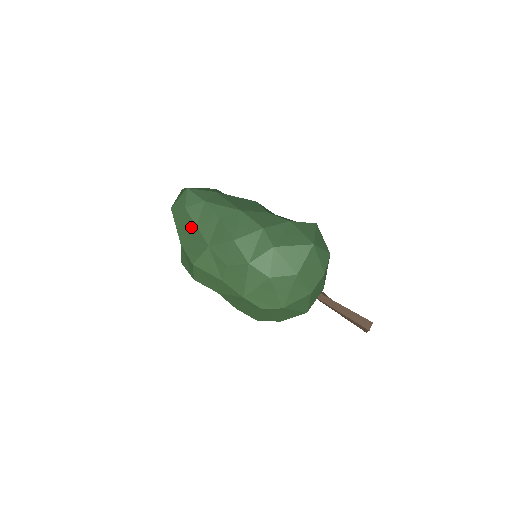
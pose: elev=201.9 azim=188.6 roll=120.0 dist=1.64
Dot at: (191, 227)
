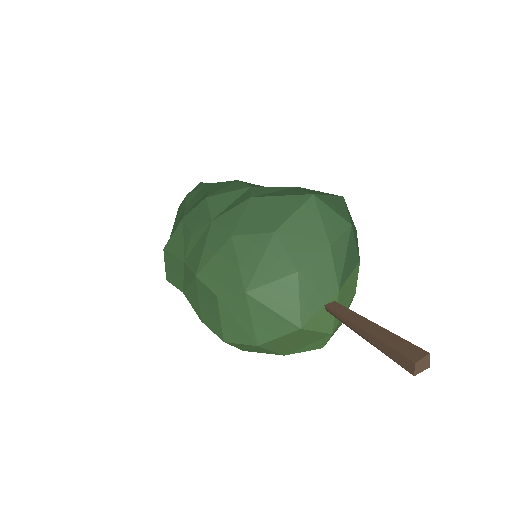
Dot at: (182, 211)
